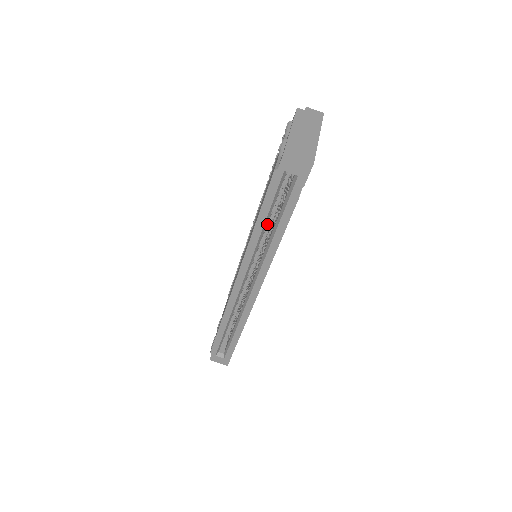
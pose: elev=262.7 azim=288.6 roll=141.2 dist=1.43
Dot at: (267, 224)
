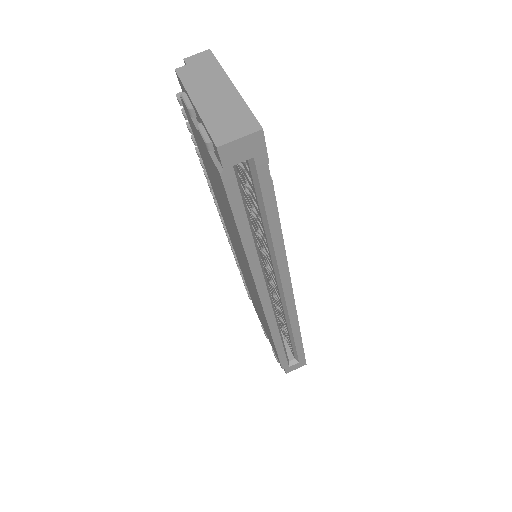
Dot at: occluded
